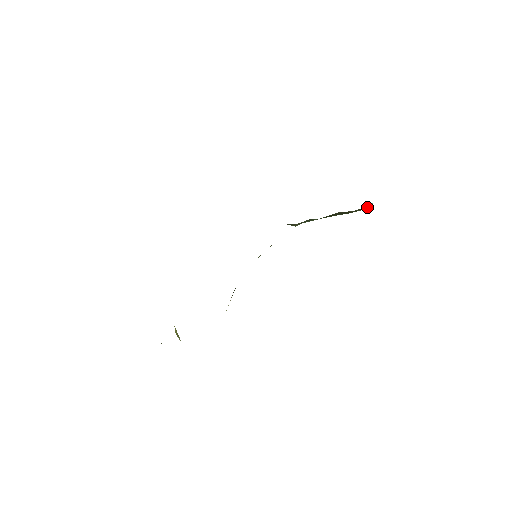
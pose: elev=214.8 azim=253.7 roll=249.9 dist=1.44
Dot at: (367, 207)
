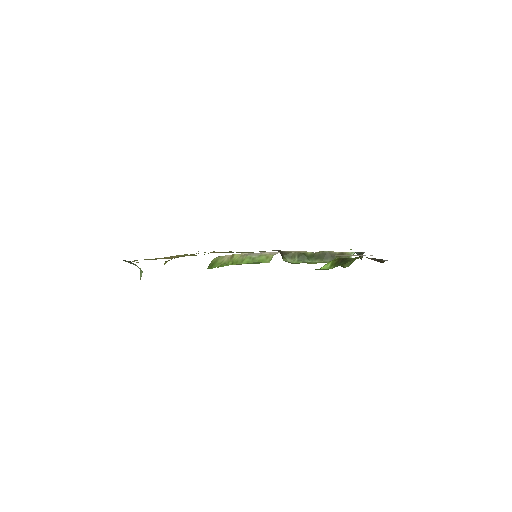
Dot at: occluded
